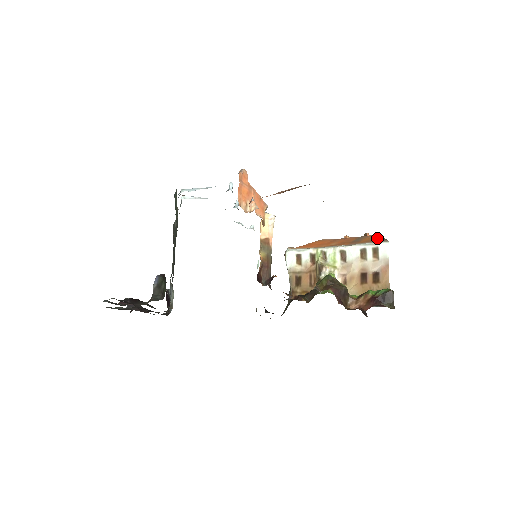
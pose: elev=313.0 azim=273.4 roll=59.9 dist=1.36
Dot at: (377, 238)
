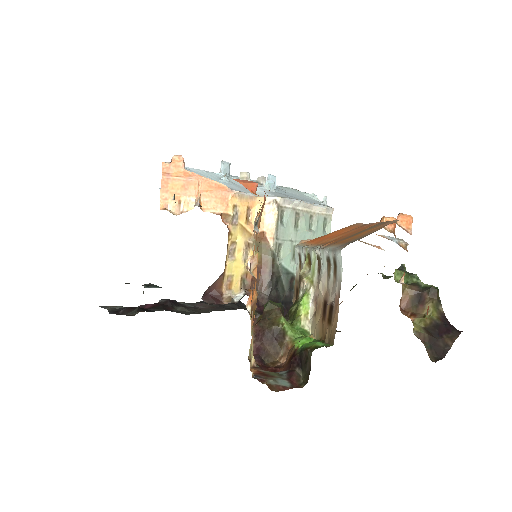
Dot at: (367, 233)
